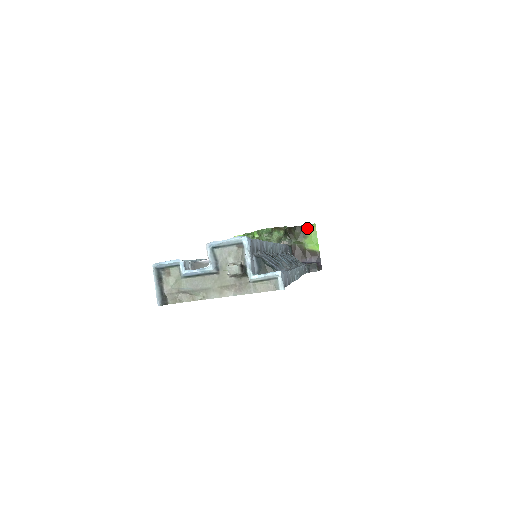
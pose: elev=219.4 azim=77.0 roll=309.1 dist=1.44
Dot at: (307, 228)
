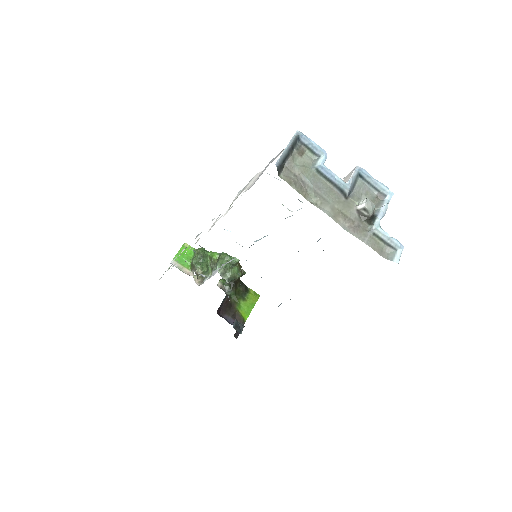
Dot at: (251, 293)
